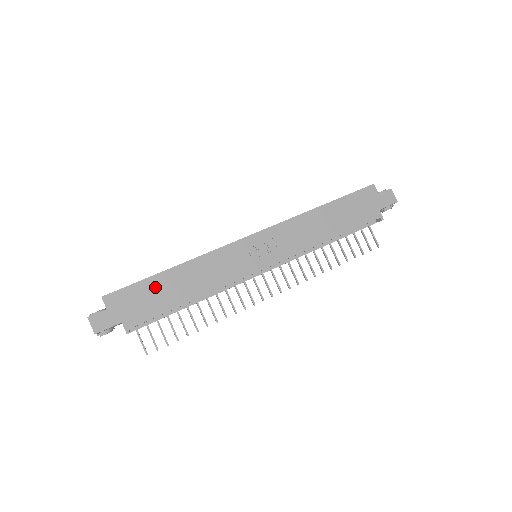
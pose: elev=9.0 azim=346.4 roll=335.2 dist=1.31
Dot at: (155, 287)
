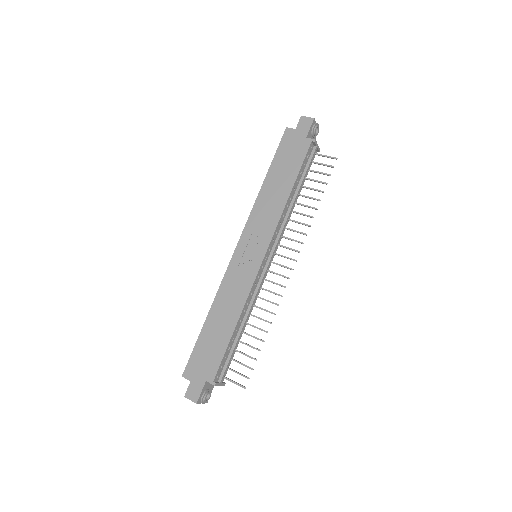
Dot at: (207, 340)
